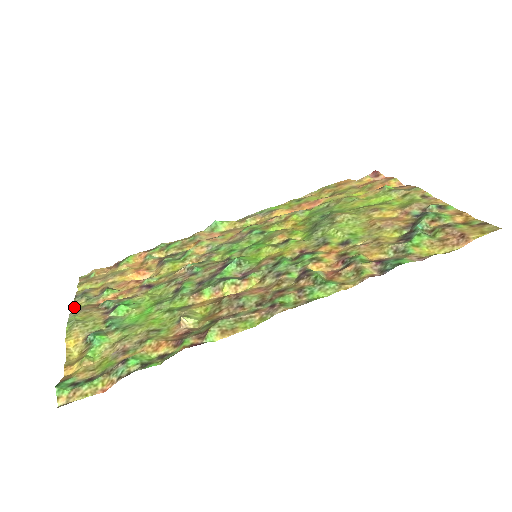
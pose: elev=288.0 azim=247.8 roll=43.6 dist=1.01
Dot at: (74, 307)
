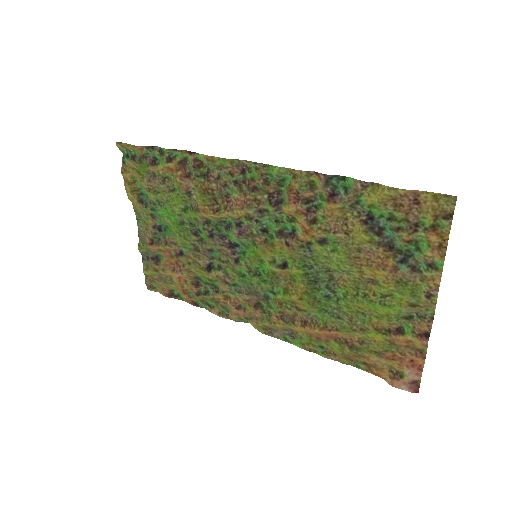
Dot at: (139, 247)
